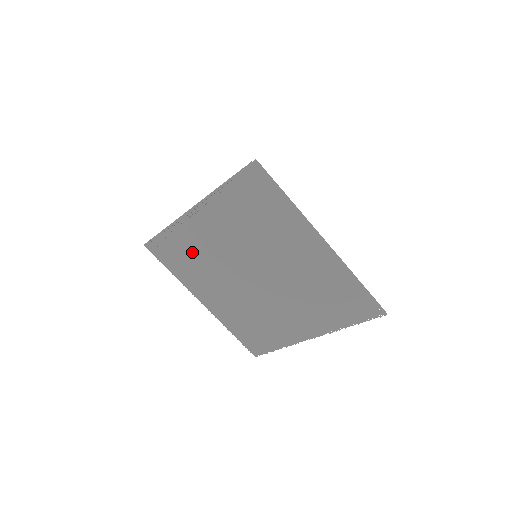
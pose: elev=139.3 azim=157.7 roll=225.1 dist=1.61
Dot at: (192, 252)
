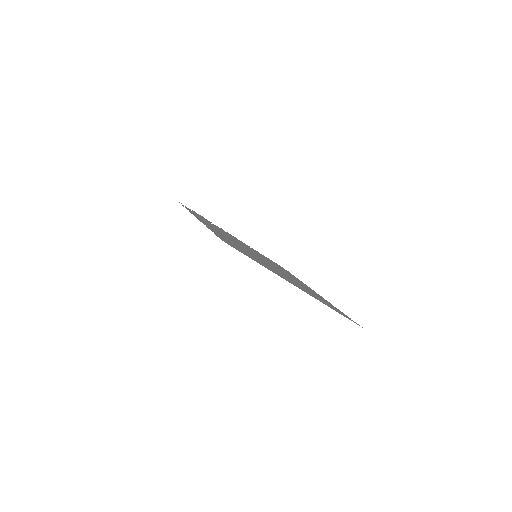
Dot at: occluded
